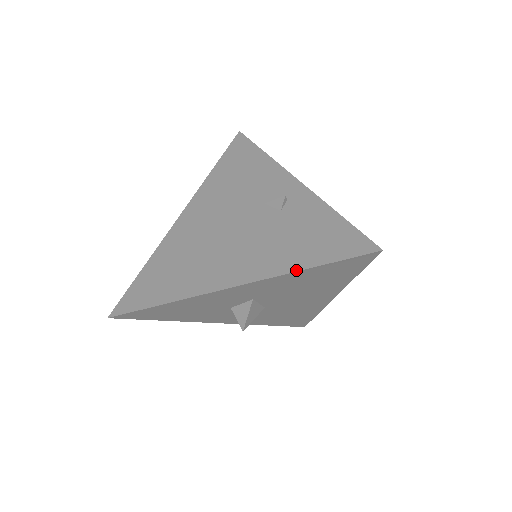
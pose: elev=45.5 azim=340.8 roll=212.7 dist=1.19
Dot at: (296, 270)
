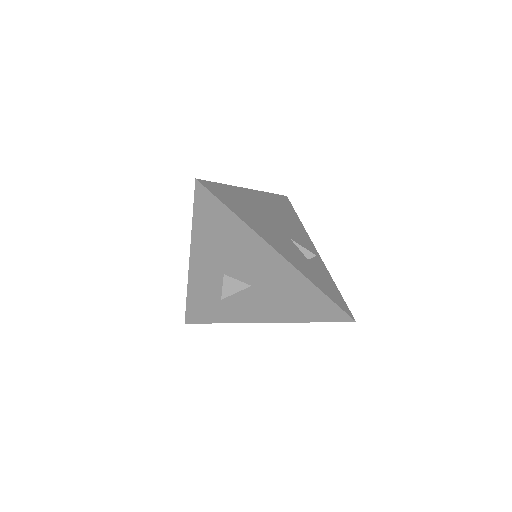
Dot at: (192, 227)
